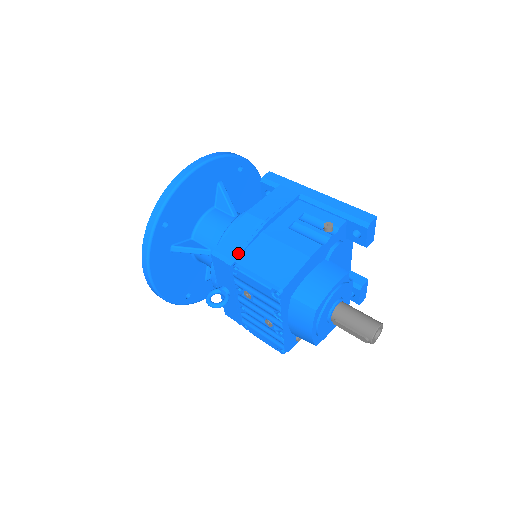
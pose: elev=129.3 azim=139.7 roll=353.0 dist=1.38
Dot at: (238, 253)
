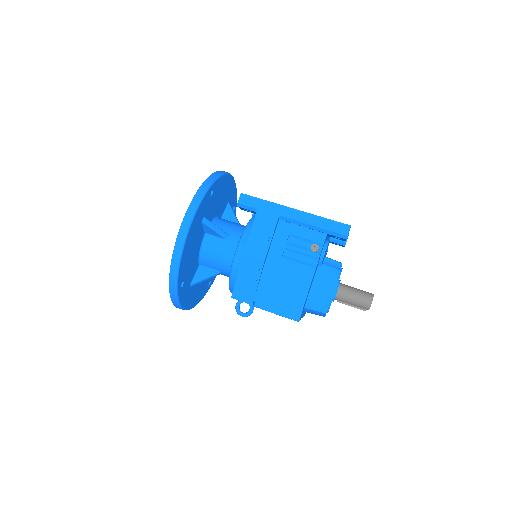
Dot at: (253, 294)
